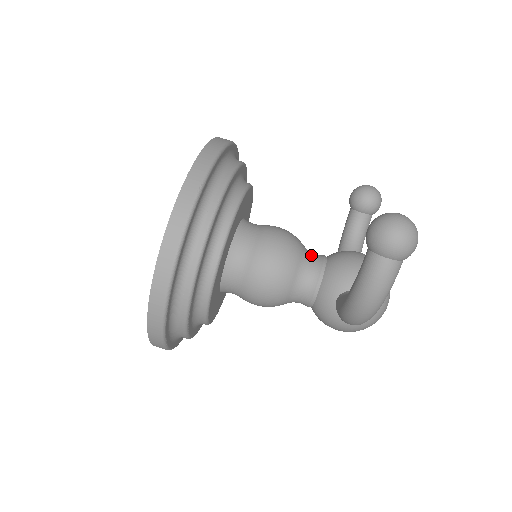
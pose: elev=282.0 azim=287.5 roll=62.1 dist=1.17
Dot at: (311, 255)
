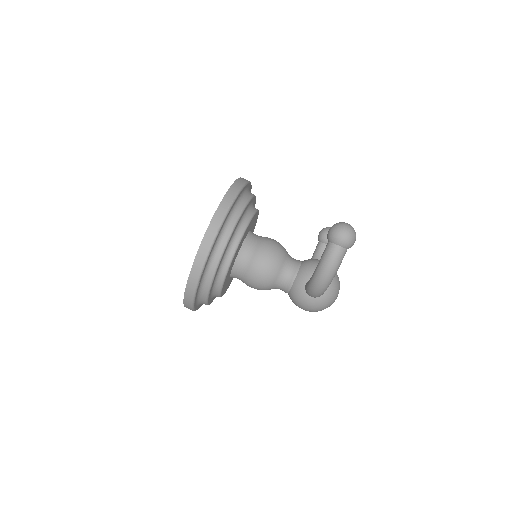
Dot at: (292, 258)
